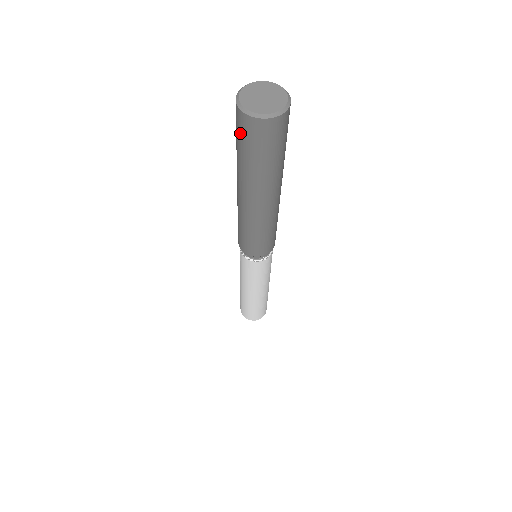
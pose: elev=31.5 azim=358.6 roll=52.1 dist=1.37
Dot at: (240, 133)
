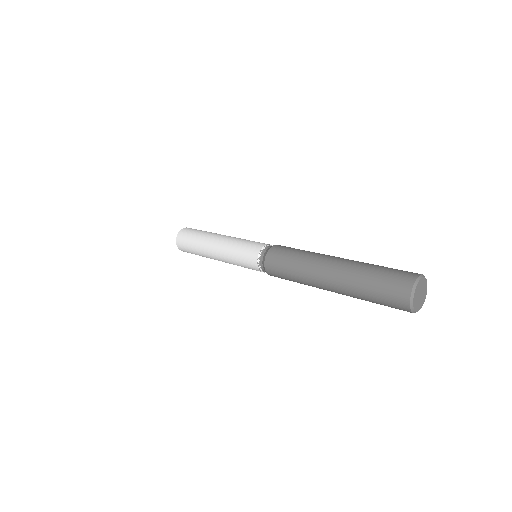
Dot at: (390, 305)
